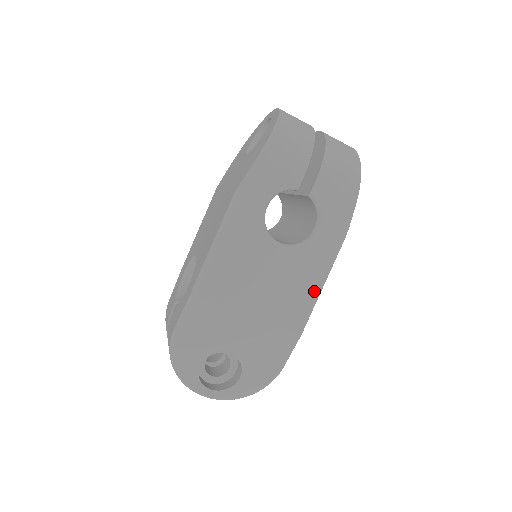
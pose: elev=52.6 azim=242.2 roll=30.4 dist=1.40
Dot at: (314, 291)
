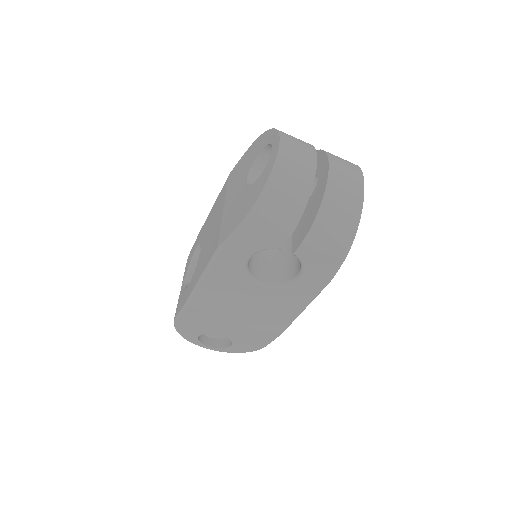
Dot at: (293, 314)
